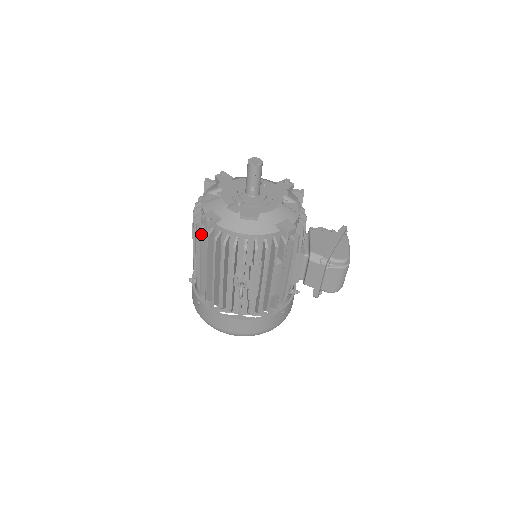
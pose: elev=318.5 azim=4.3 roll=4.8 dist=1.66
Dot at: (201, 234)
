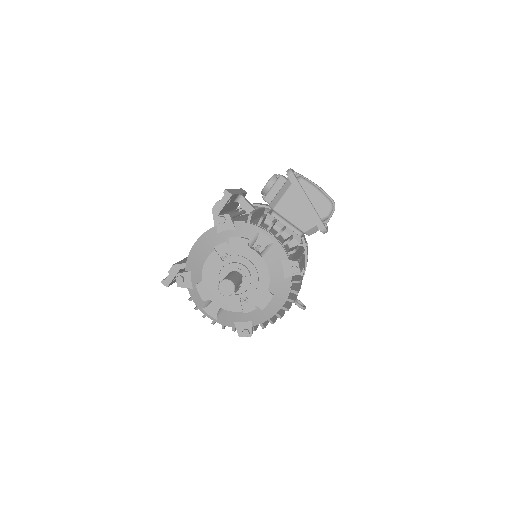
Dot at: occluded
